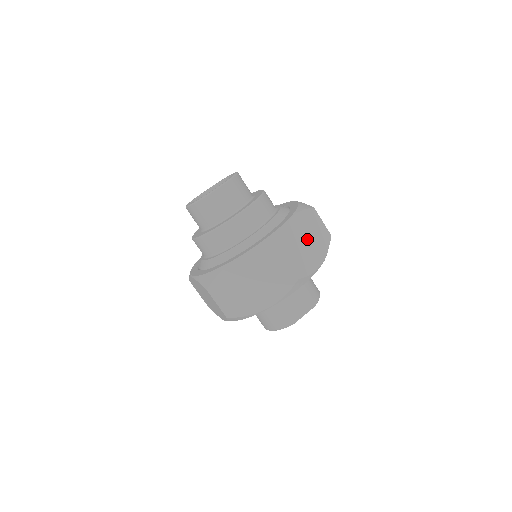
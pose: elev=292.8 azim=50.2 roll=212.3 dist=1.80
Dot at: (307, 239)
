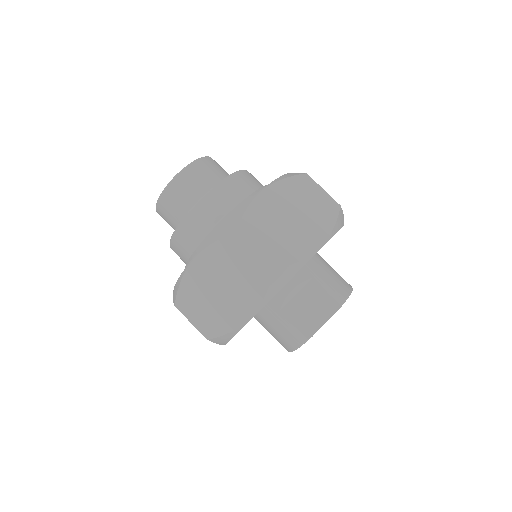
Dot at: (292, 215)
